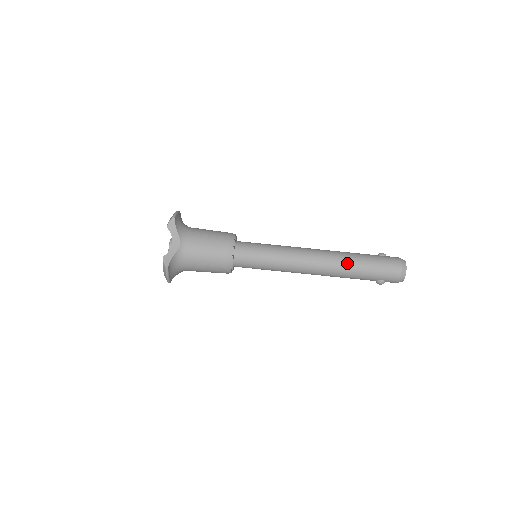
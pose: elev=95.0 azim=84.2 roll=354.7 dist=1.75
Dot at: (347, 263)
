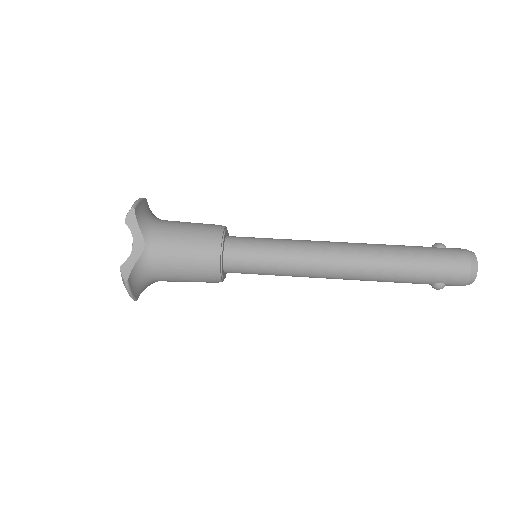
Dot at: (388, 261)
